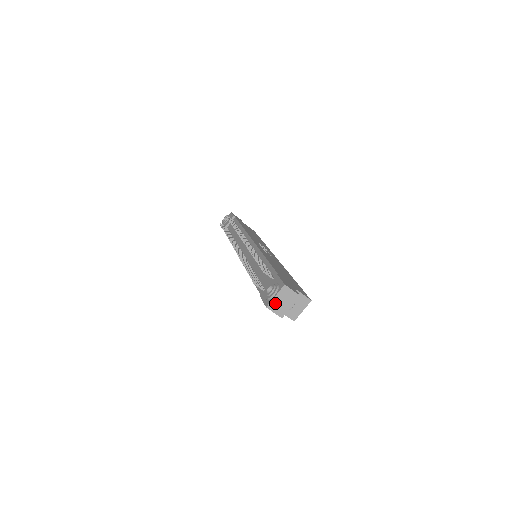
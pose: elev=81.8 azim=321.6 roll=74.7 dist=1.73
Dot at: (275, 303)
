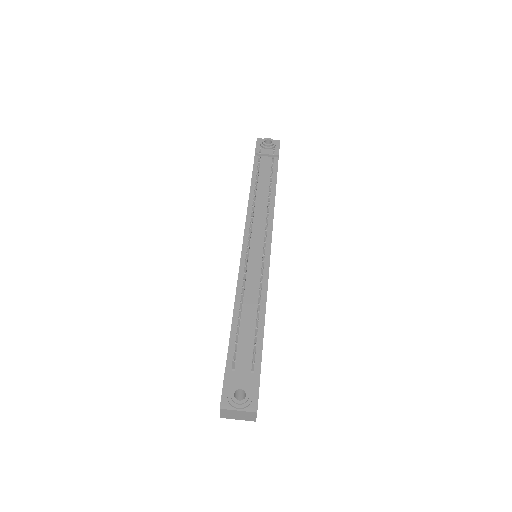
Dot at: (231, 412)
